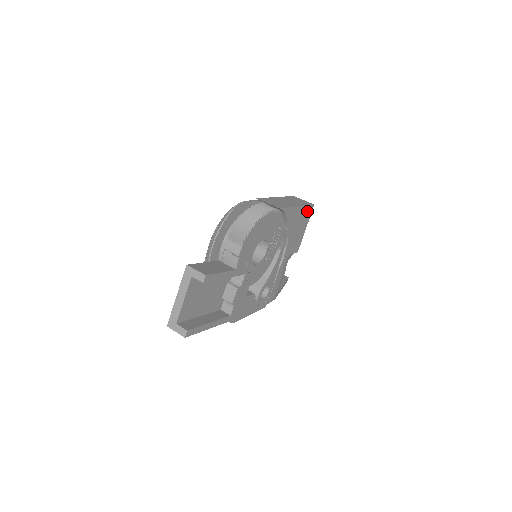
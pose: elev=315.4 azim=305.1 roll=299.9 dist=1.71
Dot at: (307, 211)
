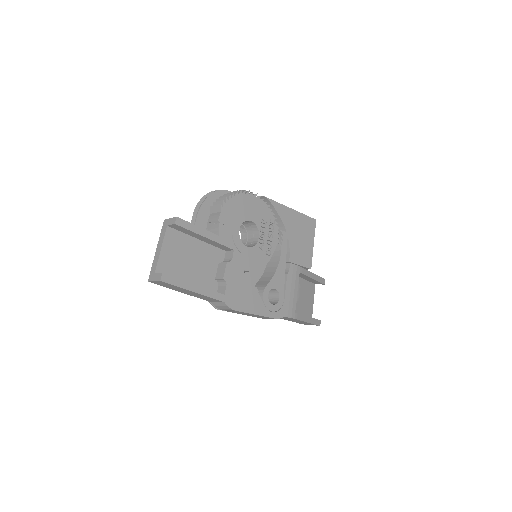
Dot at: (308, 222)
